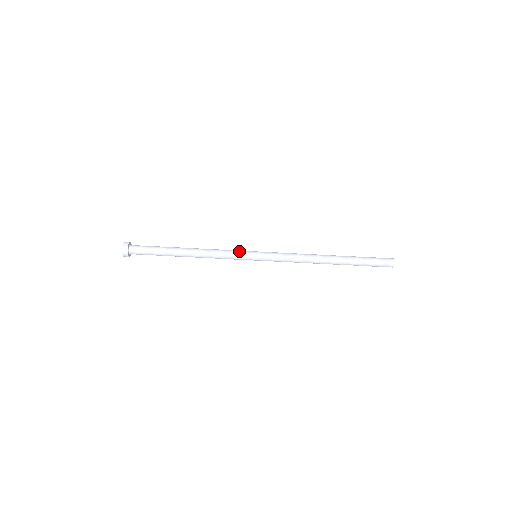
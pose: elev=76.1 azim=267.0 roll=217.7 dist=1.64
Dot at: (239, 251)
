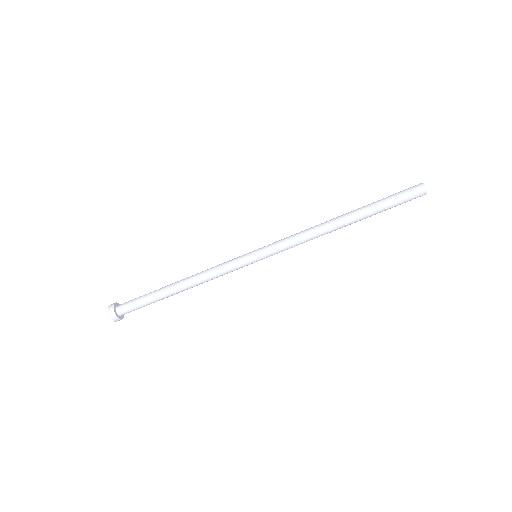
Dot at: (234, 258)
